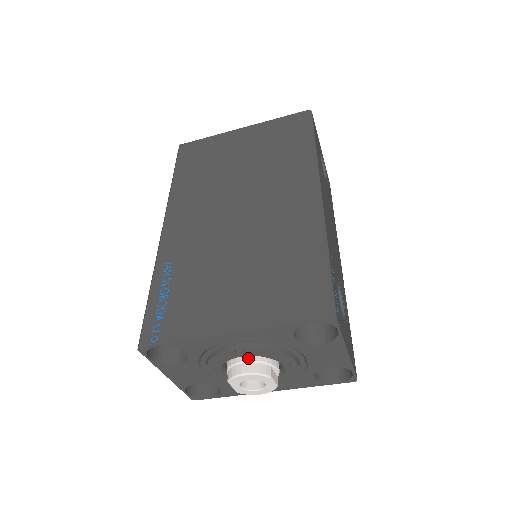
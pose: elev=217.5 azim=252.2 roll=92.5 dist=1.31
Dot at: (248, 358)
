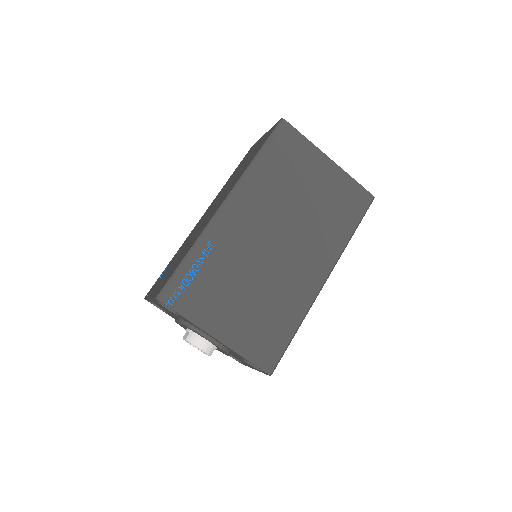
Dot at: occluded
